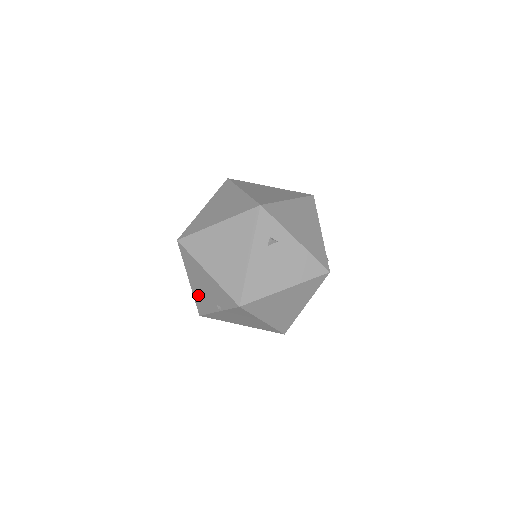
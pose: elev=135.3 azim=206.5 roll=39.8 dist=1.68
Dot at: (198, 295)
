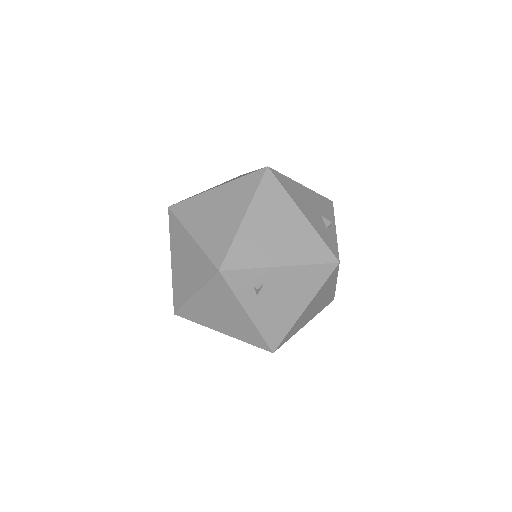
Dot at: occluded
